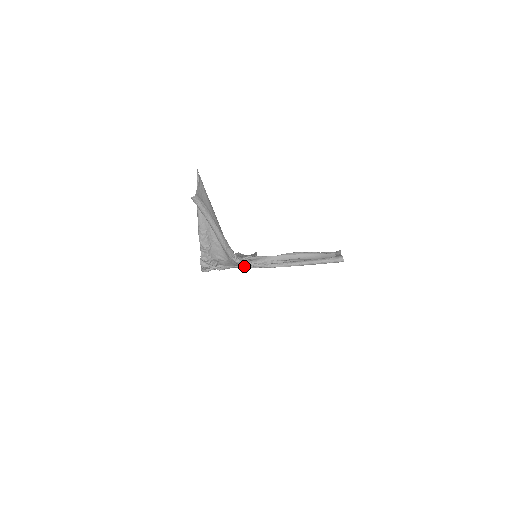
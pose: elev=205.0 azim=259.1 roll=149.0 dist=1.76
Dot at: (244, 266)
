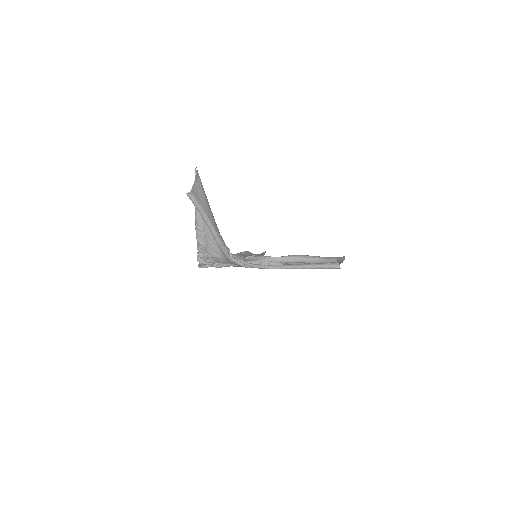
Dot at: (240, 265)
